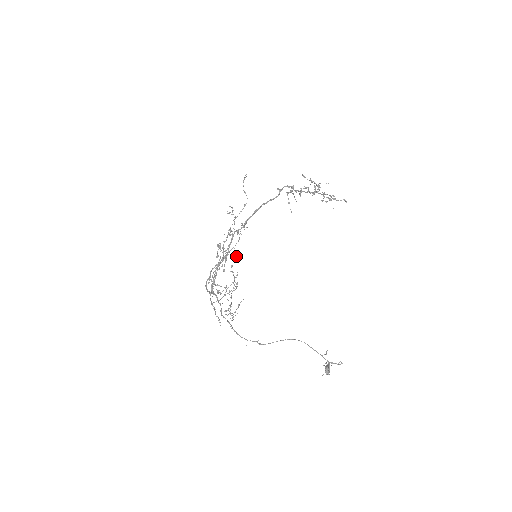
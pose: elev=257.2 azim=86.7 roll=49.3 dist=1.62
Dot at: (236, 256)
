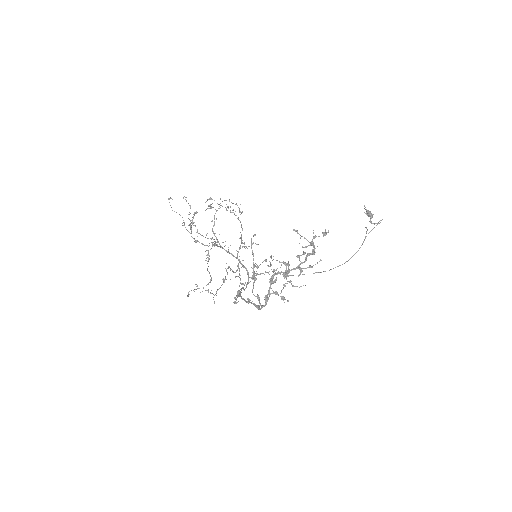
Dot at: occluded
